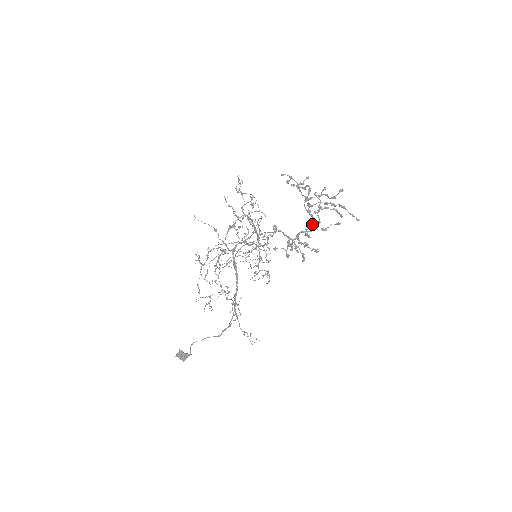
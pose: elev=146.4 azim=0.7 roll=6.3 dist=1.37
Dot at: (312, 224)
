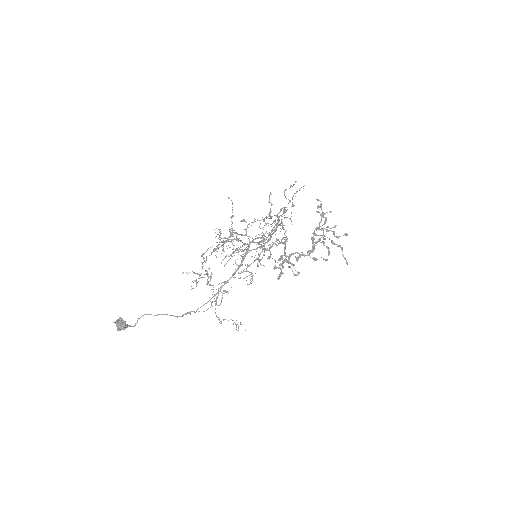
Dot at: (309, 250)
